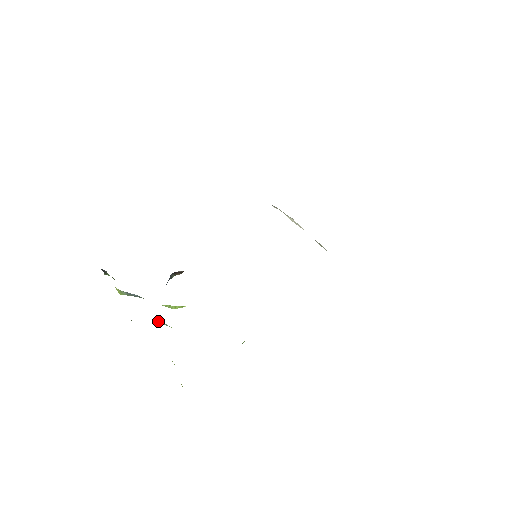
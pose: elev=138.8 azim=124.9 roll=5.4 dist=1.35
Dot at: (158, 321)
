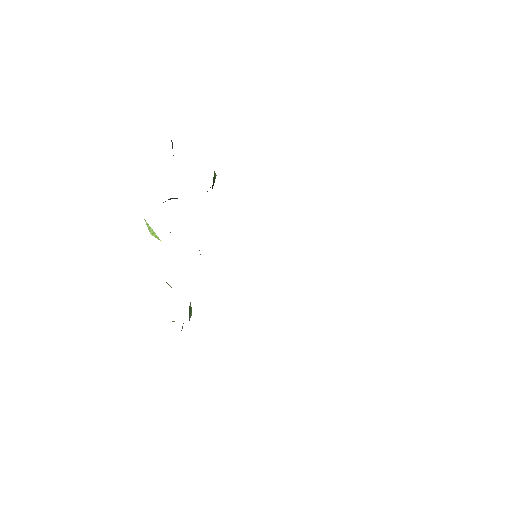
Dot at: occluded
